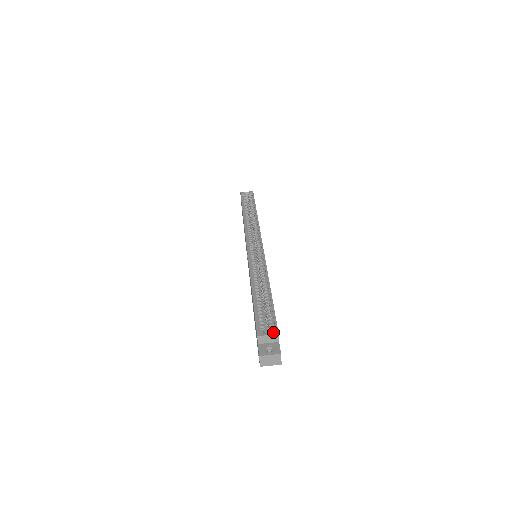
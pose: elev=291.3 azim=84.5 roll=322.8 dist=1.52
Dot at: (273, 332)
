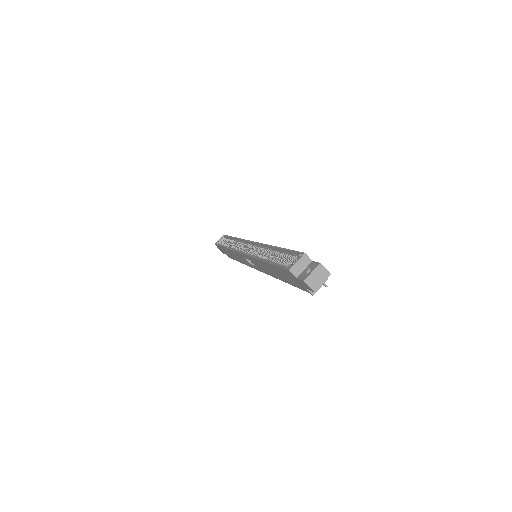
Dot at: (299, 256)
